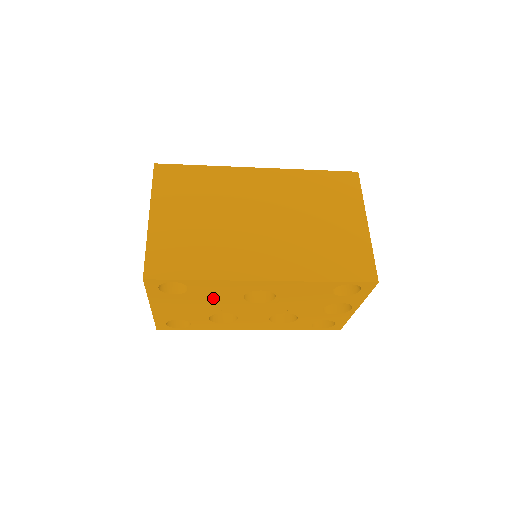
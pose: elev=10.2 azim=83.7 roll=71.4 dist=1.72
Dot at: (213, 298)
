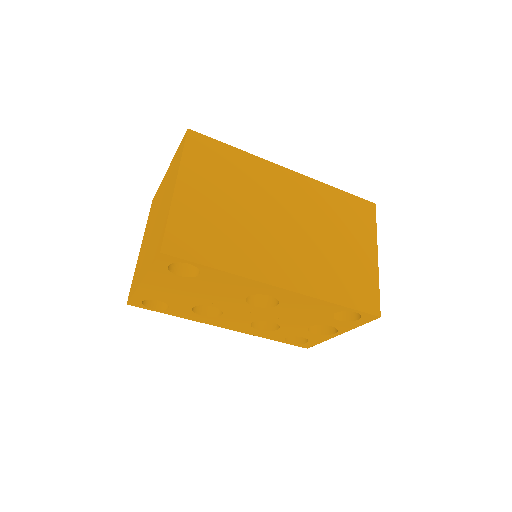
Dot at: (215, 290)
